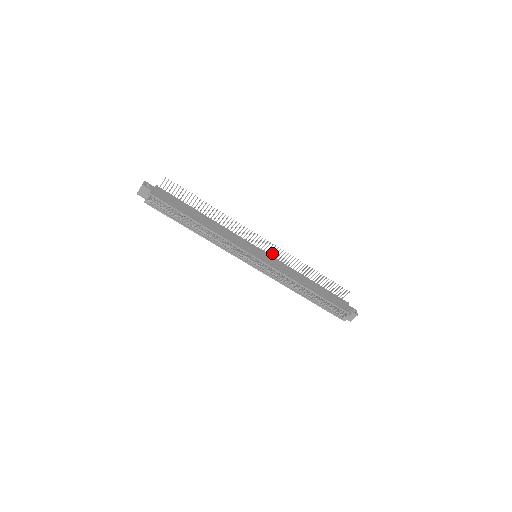
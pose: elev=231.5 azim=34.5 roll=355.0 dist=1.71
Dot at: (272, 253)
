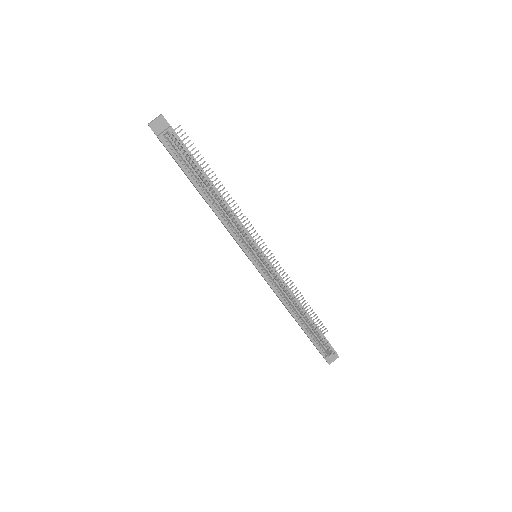
Dot at: occluded
